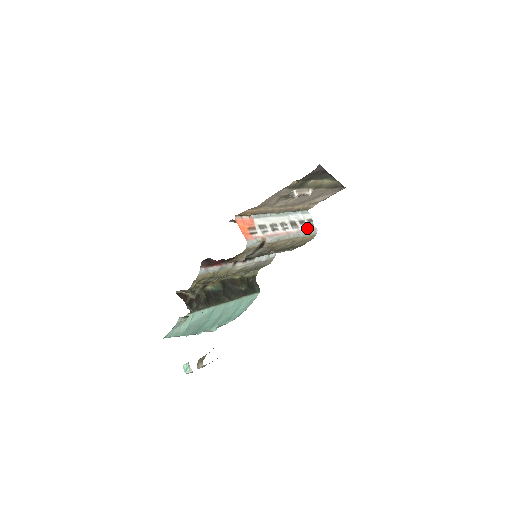
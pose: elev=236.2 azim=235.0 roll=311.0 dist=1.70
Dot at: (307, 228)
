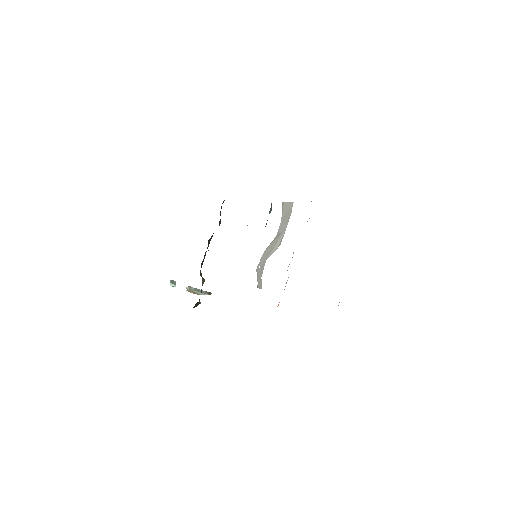
Dot at: occluded
